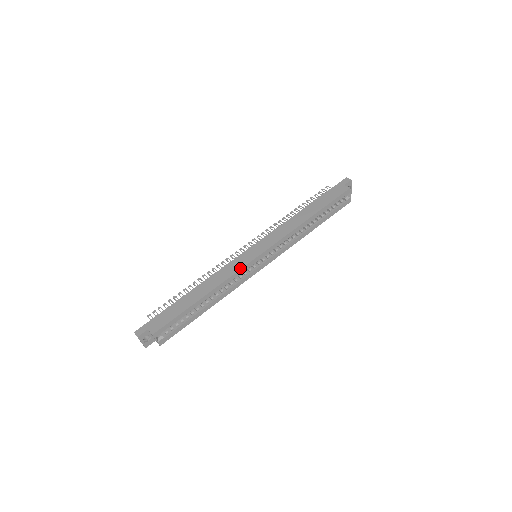
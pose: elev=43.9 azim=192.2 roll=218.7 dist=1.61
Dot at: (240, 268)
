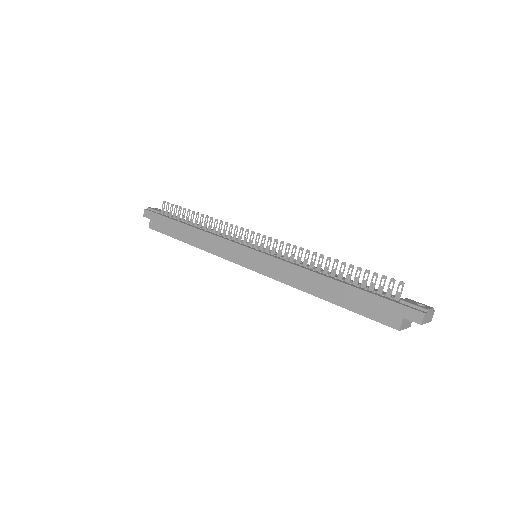
Dot at: (224, 257)
